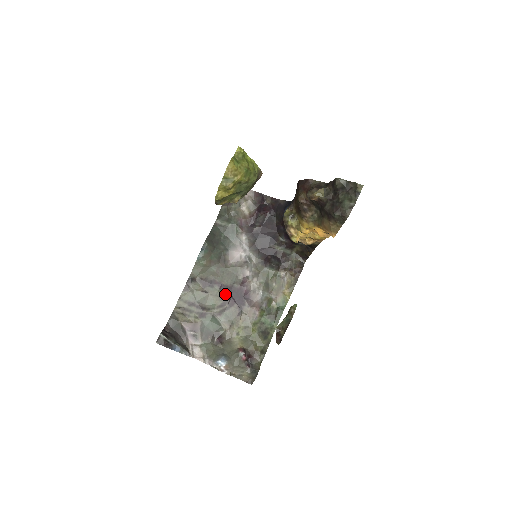
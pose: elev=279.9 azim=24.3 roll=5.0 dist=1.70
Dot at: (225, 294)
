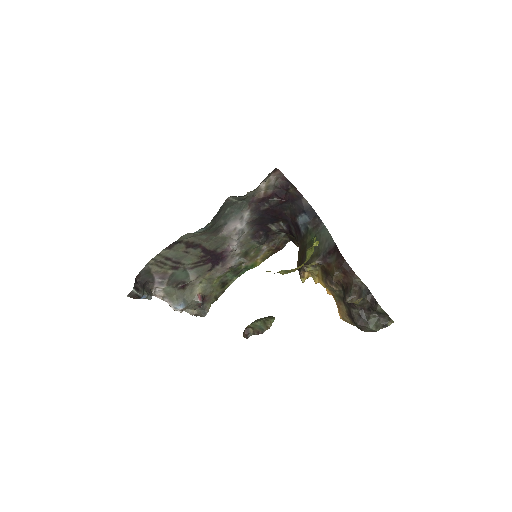
Dot at: (205, 255)
